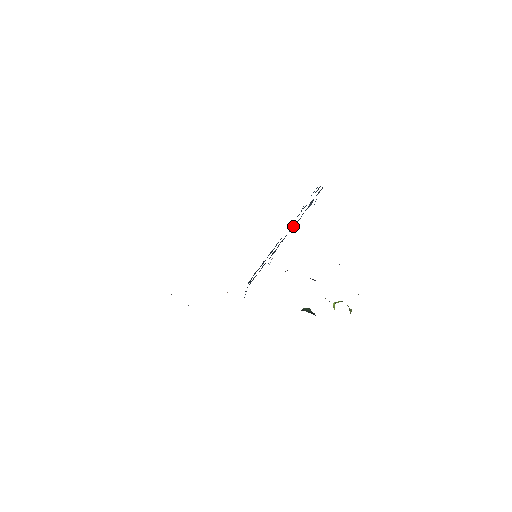
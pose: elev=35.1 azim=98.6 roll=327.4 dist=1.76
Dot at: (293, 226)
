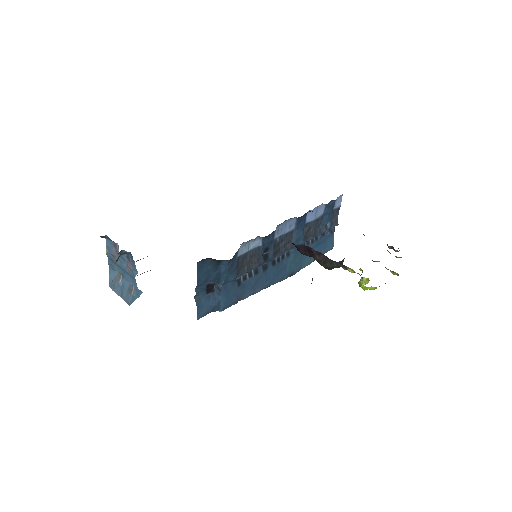
Dot at: (305, 238)
